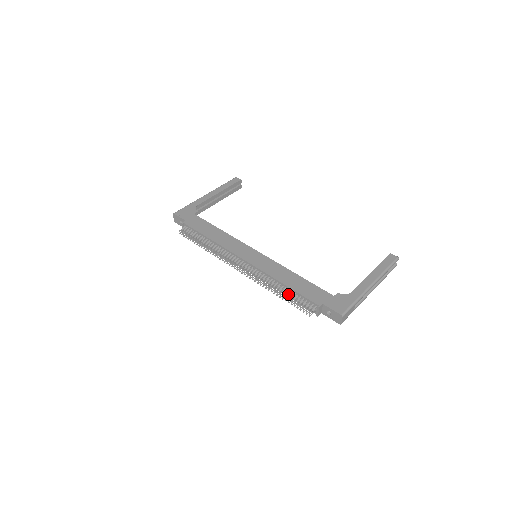
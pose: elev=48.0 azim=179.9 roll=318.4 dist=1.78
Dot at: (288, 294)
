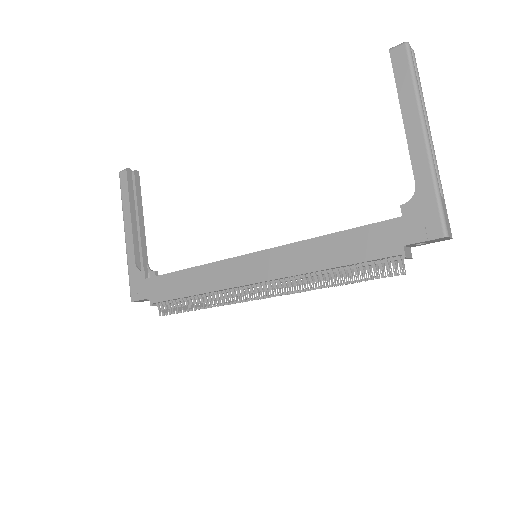
Dot at: (348, 274)
